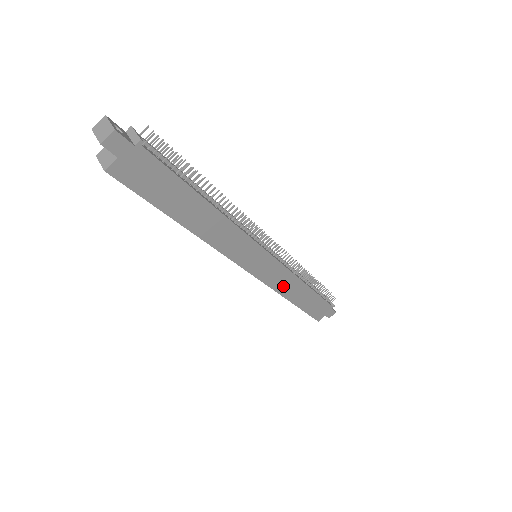
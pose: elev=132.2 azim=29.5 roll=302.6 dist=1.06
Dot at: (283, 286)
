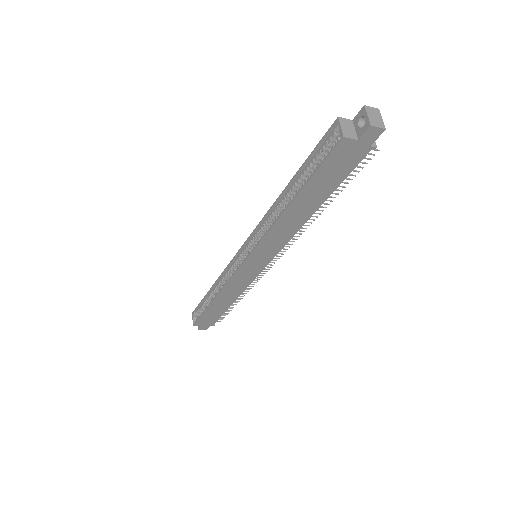
Dot at: (231, 288)
